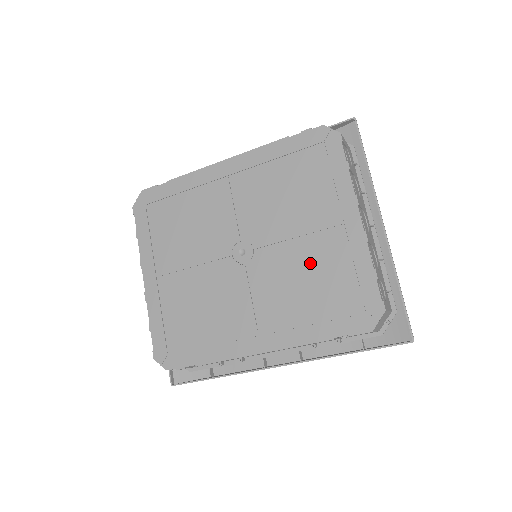
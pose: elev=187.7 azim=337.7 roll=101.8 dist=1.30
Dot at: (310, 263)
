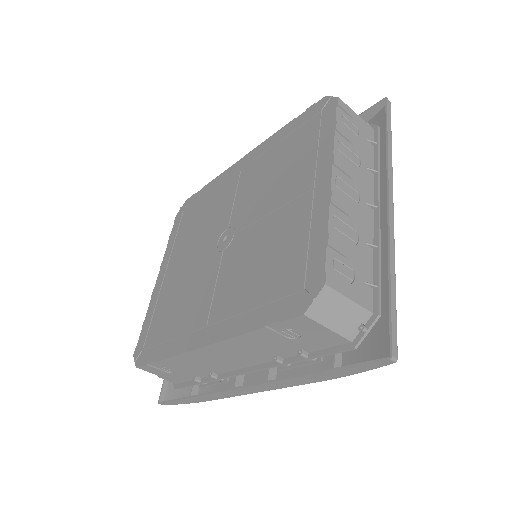
Dot at: (272, 239)
